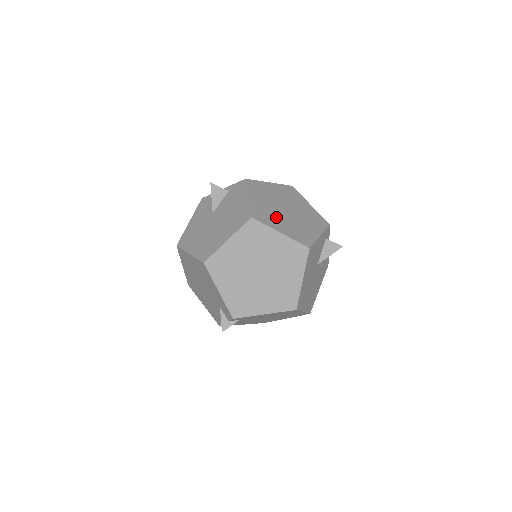
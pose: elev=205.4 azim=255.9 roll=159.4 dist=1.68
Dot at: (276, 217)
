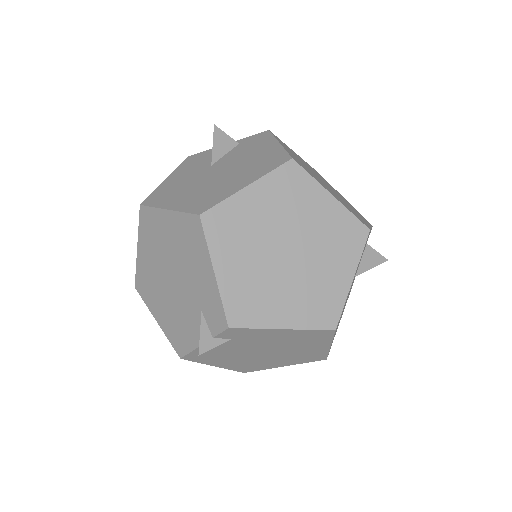
Dot at: (318, 179)
